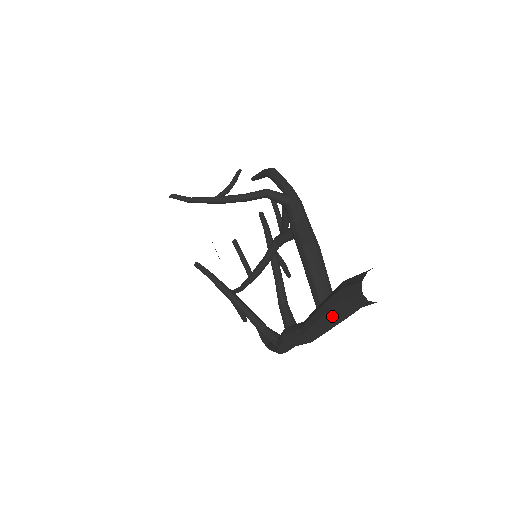
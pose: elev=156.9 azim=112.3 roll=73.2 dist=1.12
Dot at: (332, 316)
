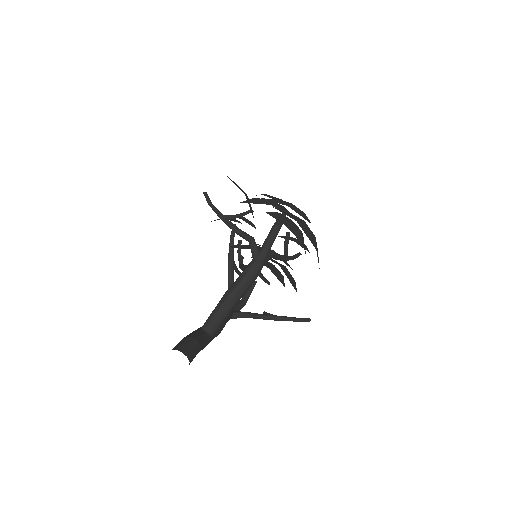
Dot at: occluded
